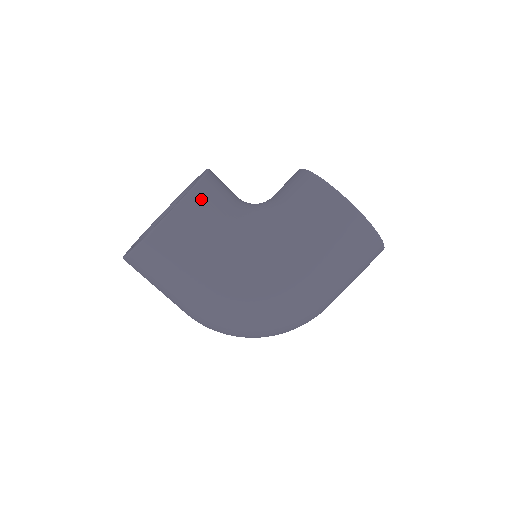
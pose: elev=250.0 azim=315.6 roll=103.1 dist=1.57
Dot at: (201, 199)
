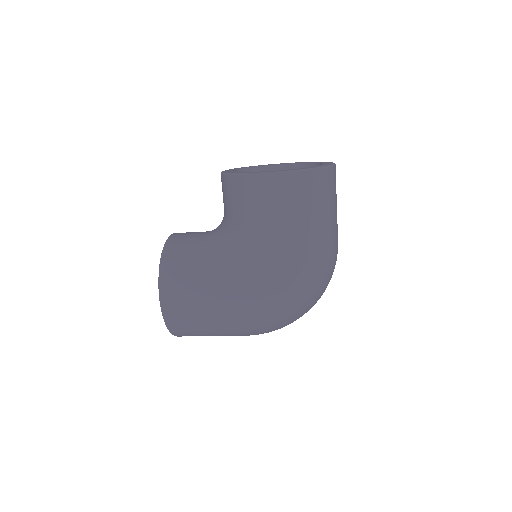
Dot at: (170, 268)
